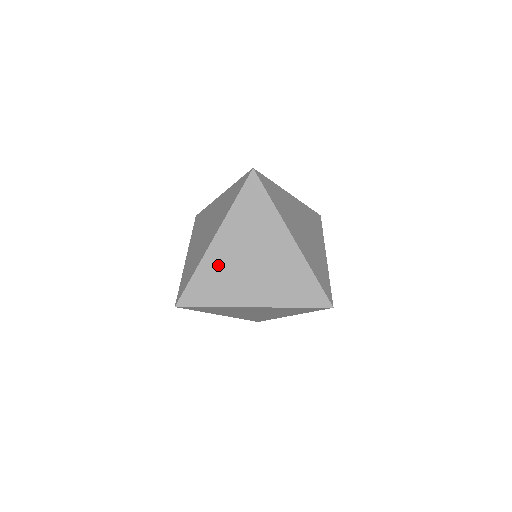
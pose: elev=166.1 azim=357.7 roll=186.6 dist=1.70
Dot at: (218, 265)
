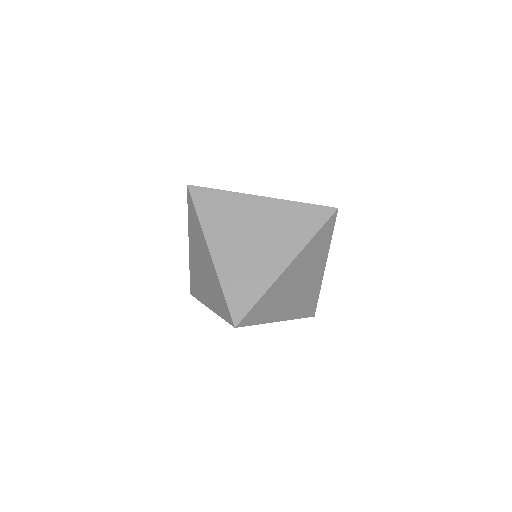
Dot at: (279, 289)
